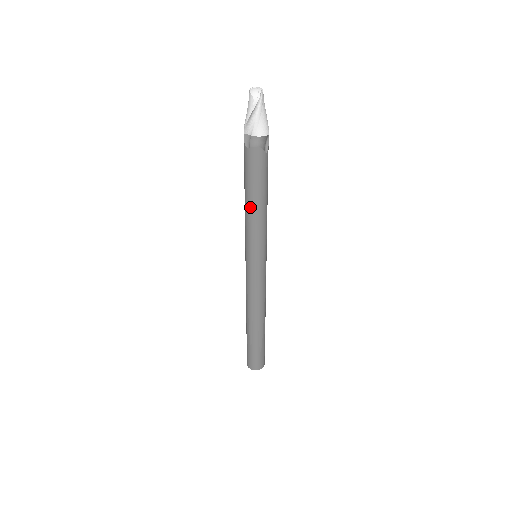
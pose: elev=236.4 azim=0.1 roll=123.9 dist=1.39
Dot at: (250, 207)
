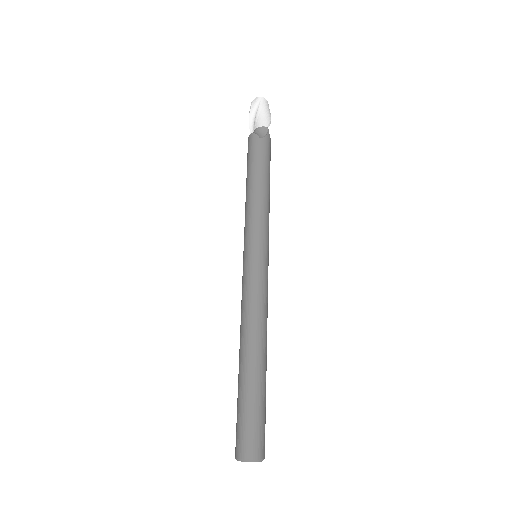
Dot at: (246, 192)
